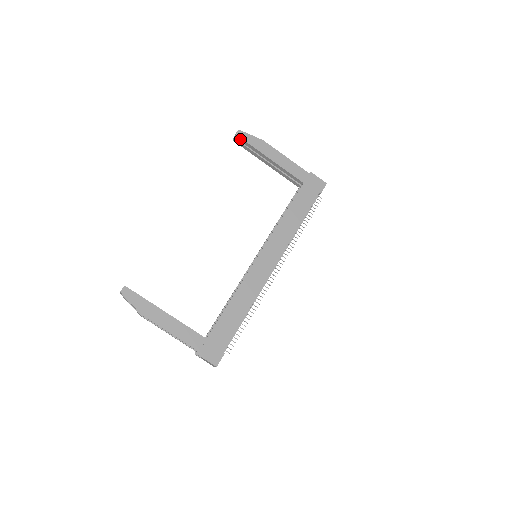
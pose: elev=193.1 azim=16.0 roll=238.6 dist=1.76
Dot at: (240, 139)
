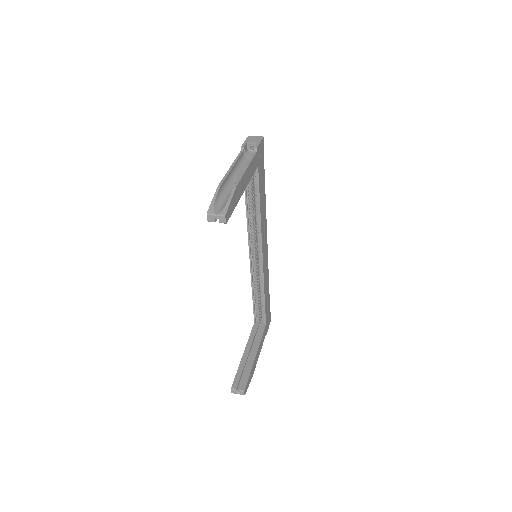
Dot at: occluded
